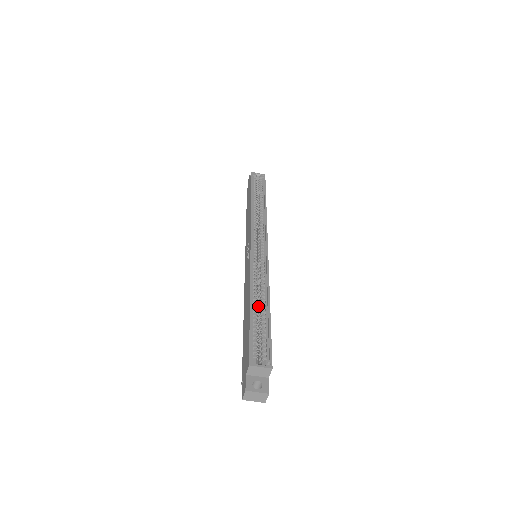
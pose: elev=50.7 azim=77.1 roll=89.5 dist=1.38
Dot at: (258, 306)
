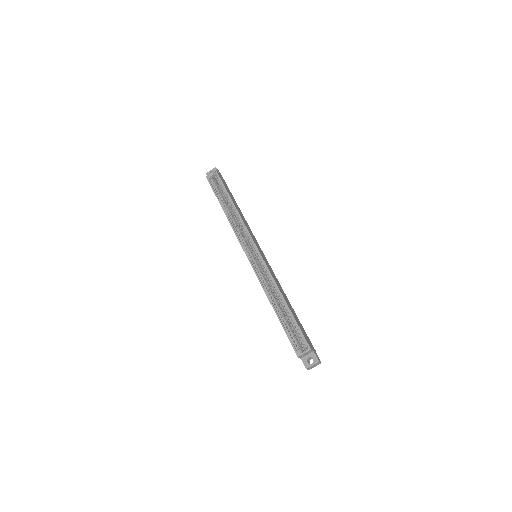
Dot at: occluded
